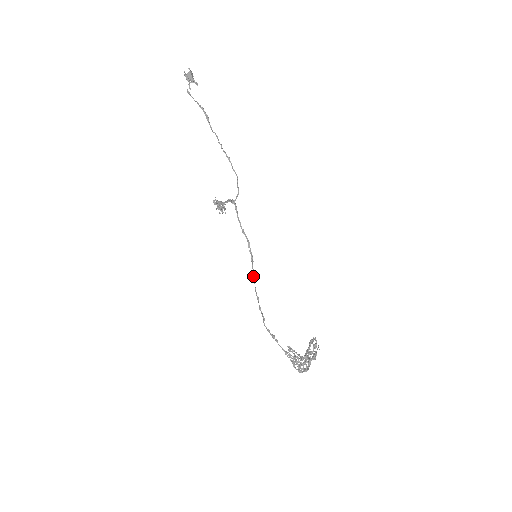
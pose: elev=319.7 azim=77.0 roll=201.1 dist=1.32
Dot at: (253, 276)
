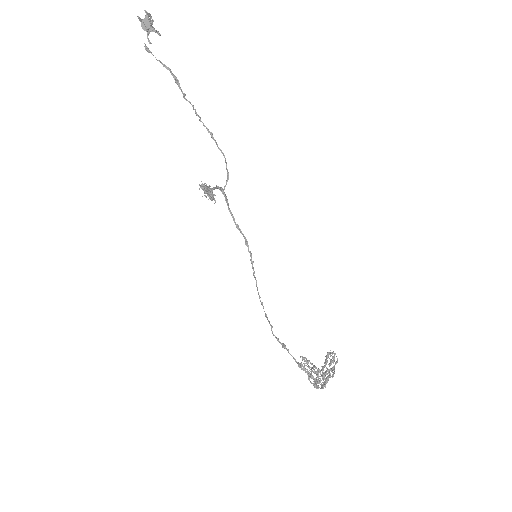
Dot at: (255, 279)
